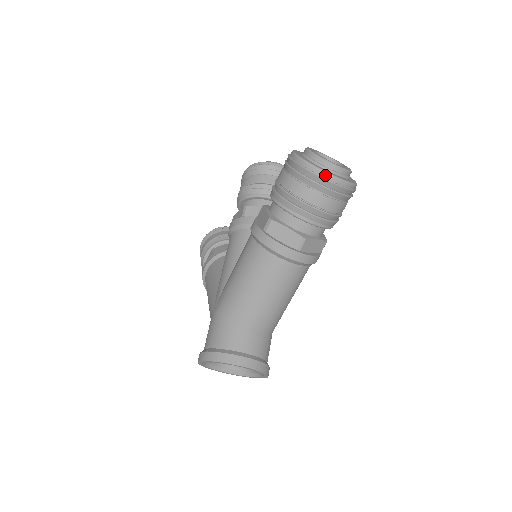
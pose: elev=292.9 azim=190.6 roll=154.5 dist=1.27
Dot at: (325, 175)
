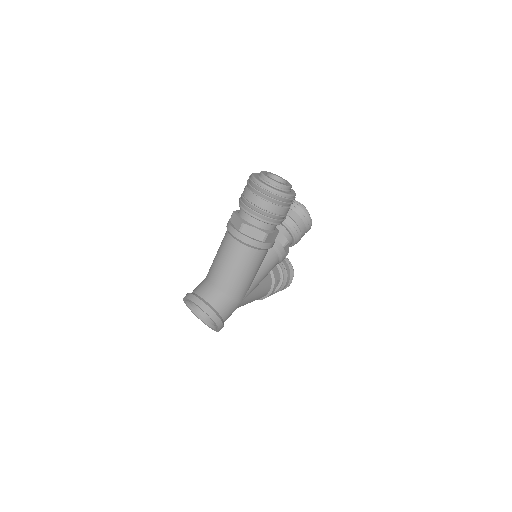
Dot at: (256, 182)
